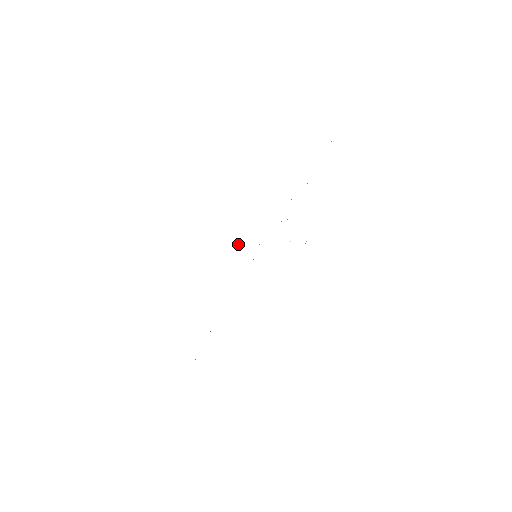
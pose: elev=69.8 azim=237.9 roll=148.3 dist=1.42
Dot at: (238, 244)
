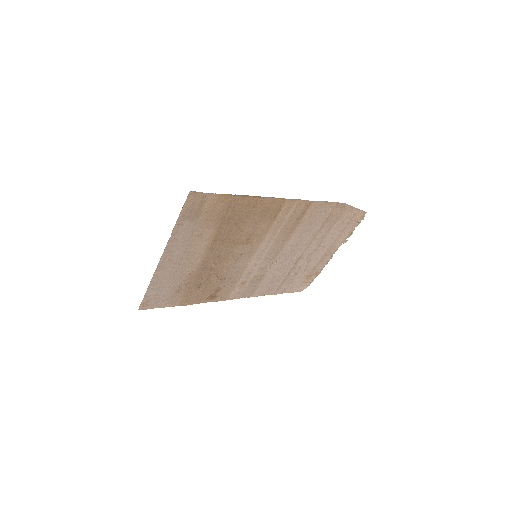
Dot at: occluded
